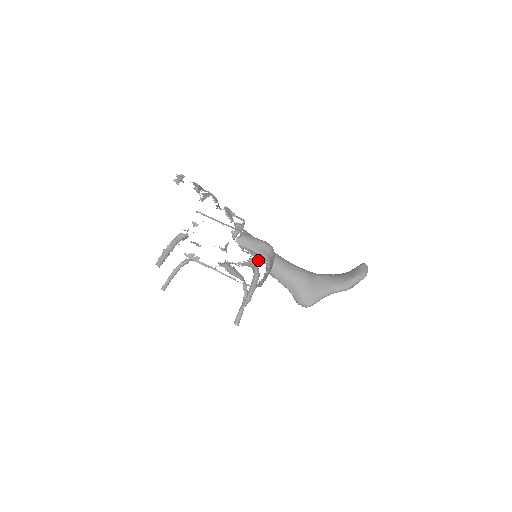
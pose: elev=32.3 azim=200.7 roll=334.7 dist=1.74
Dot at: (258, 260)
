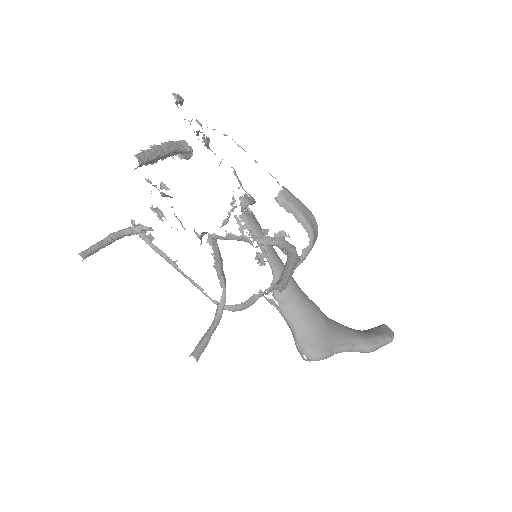
Dot at: (267, 257)
